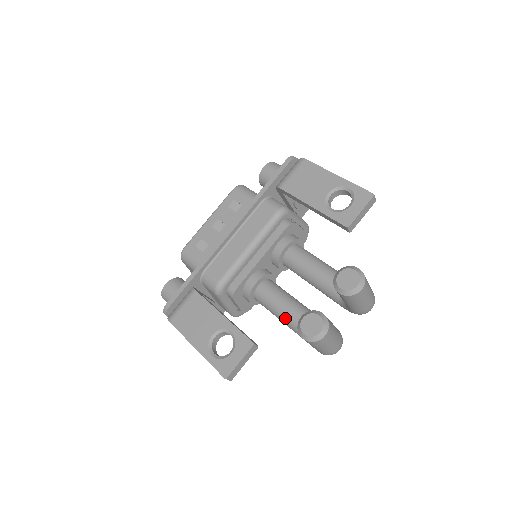
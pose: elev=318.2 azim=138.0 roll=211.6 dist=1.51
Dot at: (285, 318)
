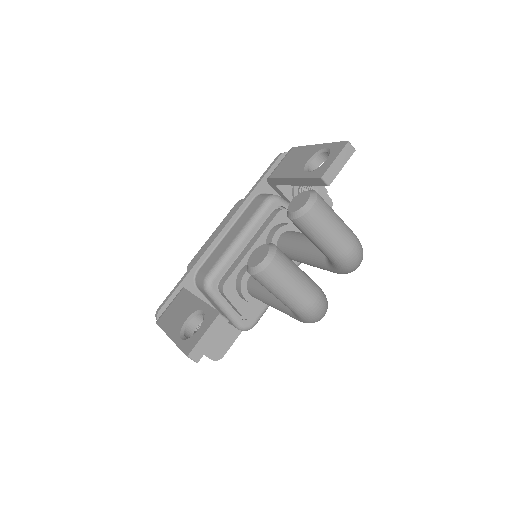
Dot at: (271, 297)
